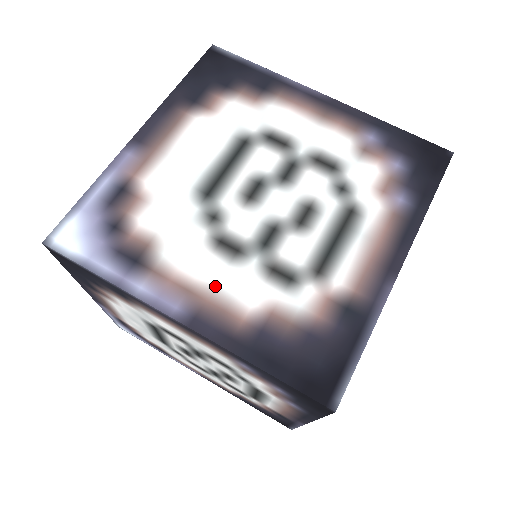
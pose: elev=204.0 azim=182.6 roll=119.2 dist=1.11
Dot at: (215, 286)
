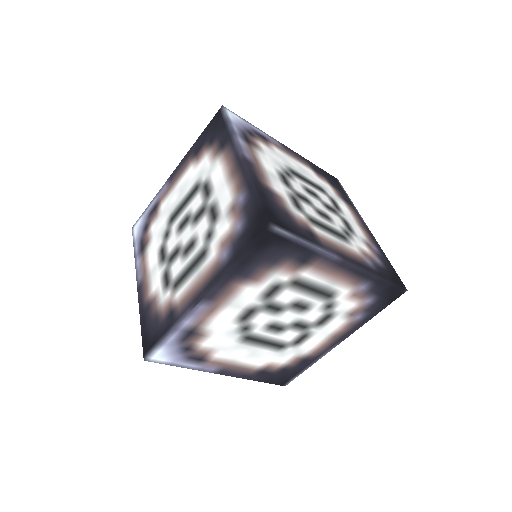
Dot at: (267, 172)
